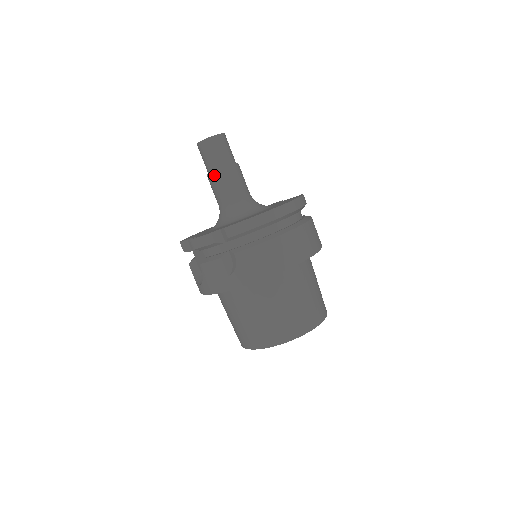
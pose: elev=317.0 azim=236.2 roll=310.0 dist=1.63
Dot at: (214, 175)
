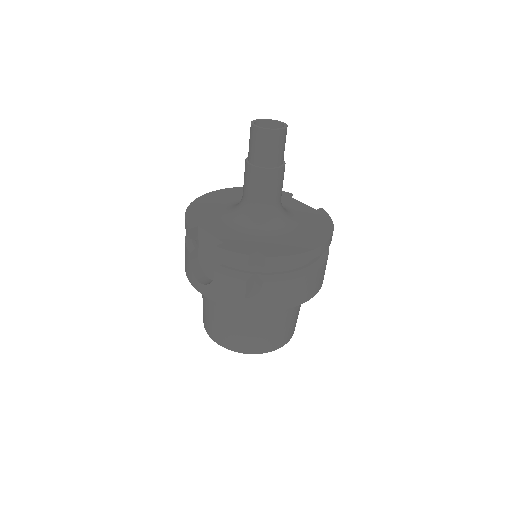
Dot at: (260, 172)
